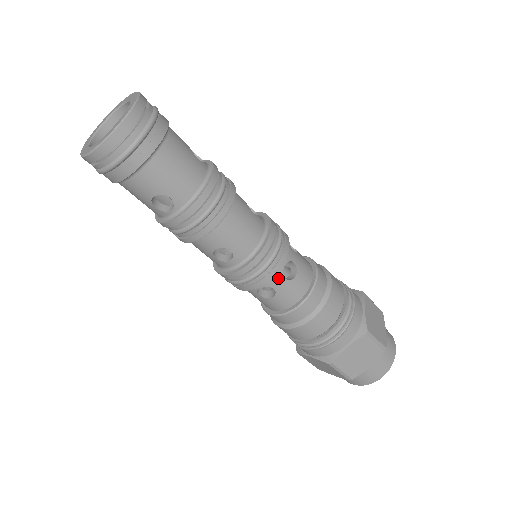
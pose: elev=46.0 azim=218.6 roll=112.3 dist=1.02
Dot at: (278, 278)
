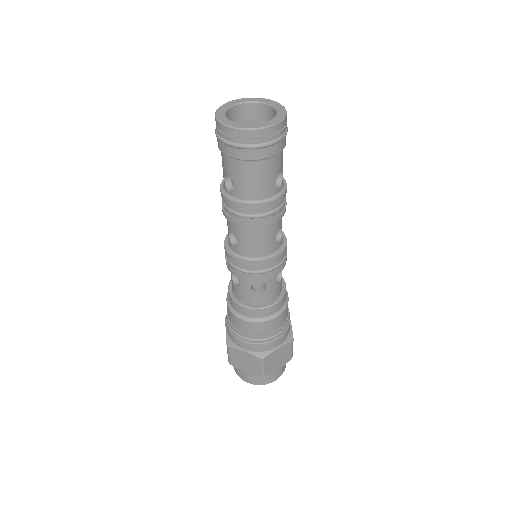
Dot at: (248, 283)
